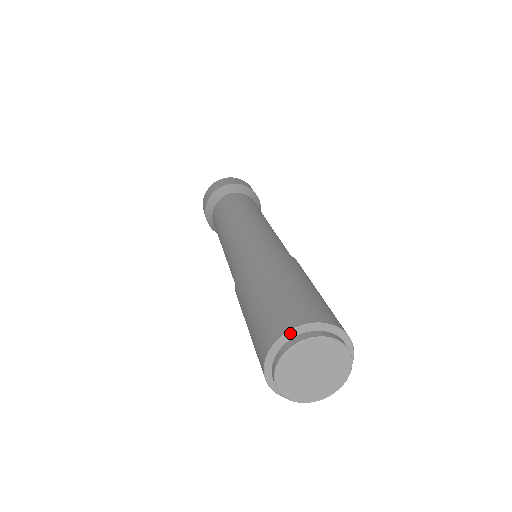
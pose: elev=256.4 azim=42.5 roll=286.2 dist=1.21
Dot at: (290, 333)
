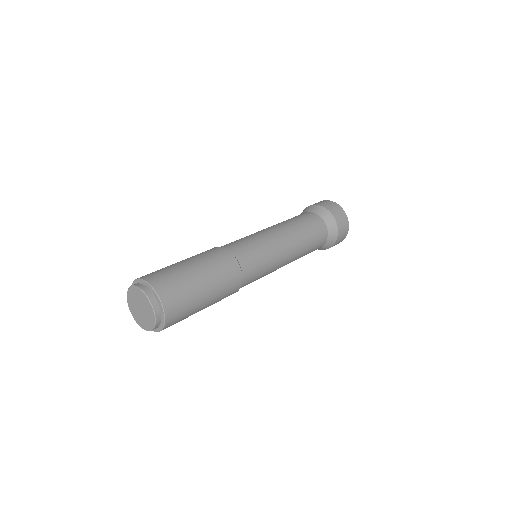
Dot at: occluded
